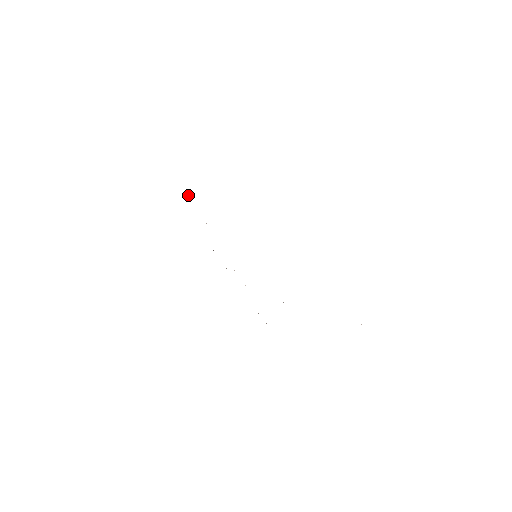
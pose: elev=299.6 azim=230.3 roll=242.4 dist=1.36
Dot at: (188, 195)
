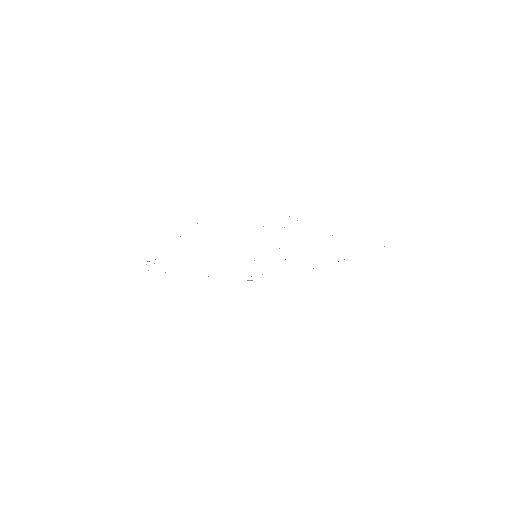
Dot at: occluded
